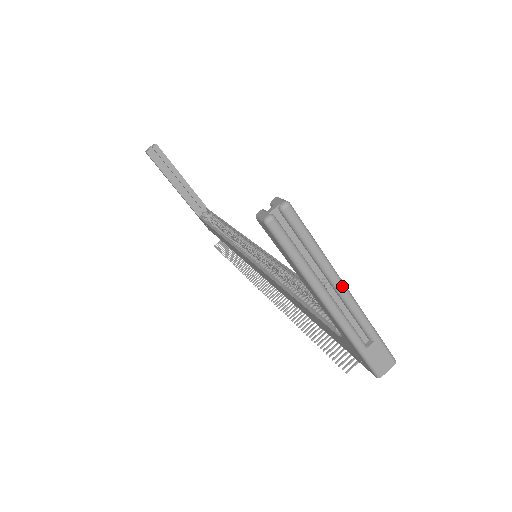
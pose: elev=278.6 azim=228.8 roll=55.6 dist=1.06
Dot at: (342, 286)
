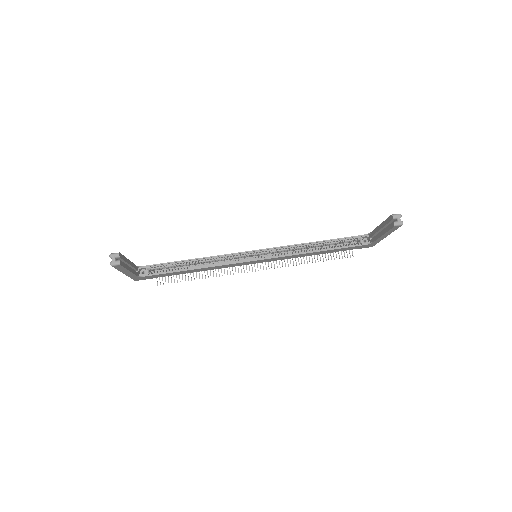
Dot at: occluded
